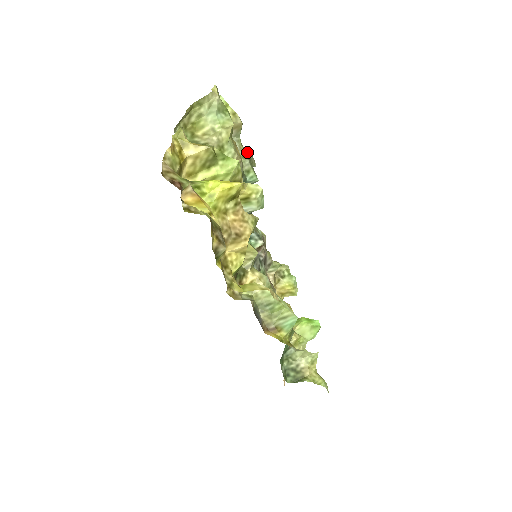
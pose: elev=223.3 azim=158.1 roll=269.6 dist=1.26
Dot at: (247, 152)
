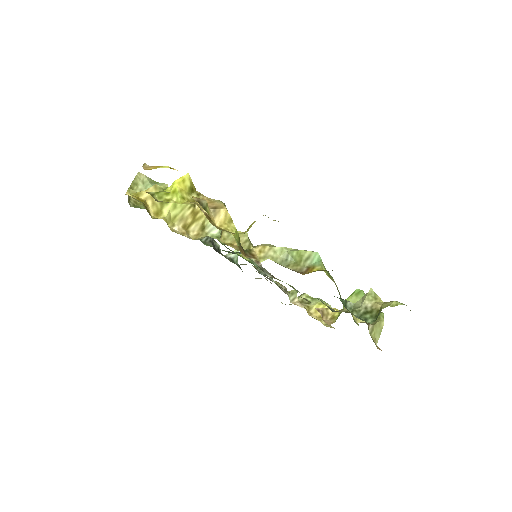
Dot at: occluded
